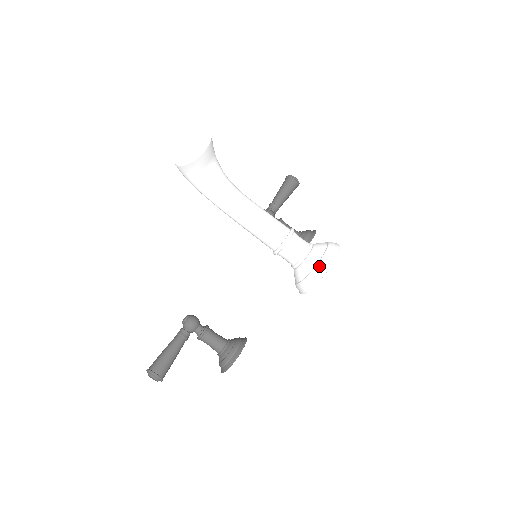
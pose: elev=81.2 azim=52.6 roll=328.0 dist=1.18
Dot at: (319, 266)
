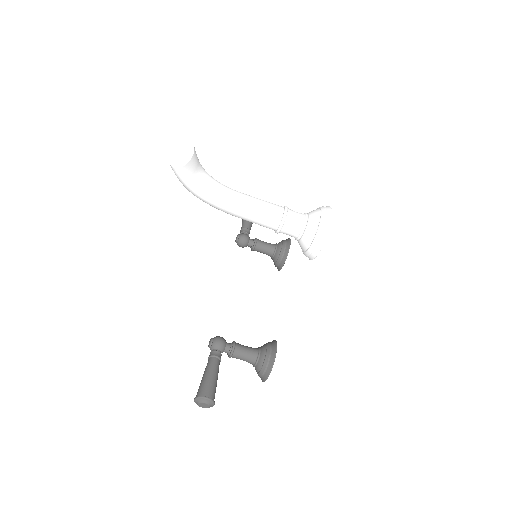
Dot at: (322, 222)
